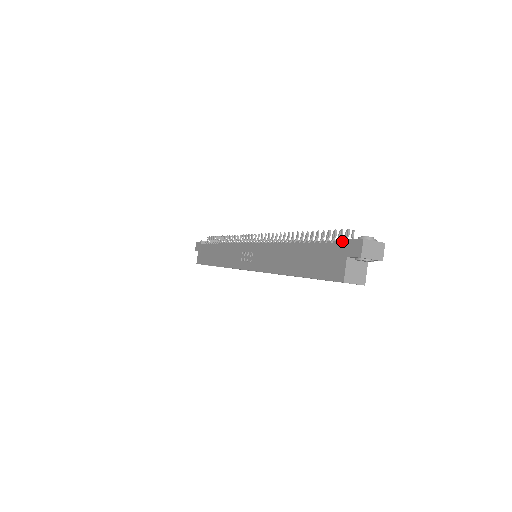
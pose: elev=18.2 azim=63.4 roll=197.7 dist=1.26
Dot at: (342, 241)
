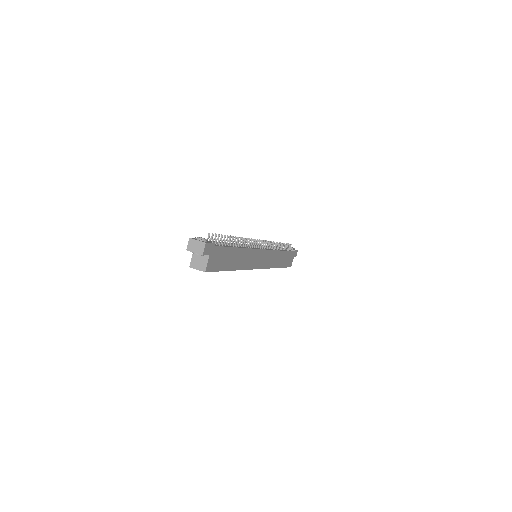
Dot at: (210, 241)
